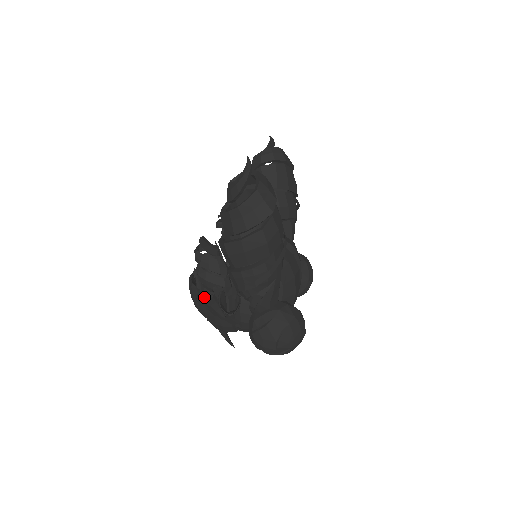
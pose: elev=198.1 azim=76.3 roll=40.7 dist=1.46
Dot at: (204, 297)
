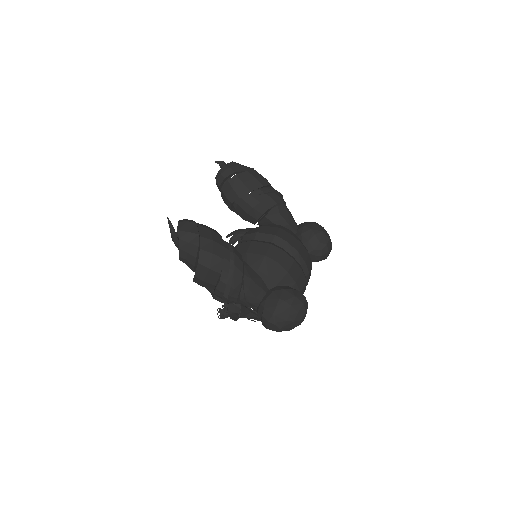
Dot at: occluded
